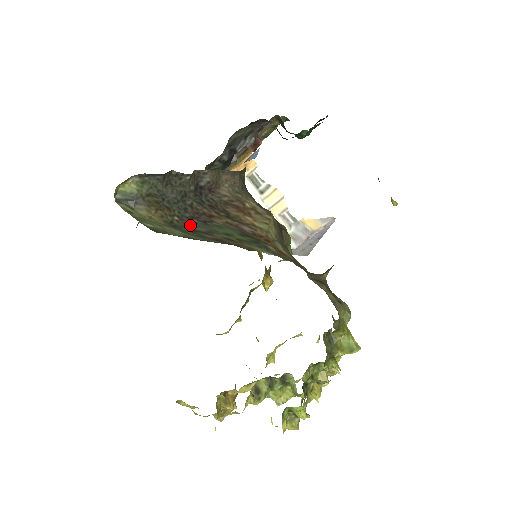
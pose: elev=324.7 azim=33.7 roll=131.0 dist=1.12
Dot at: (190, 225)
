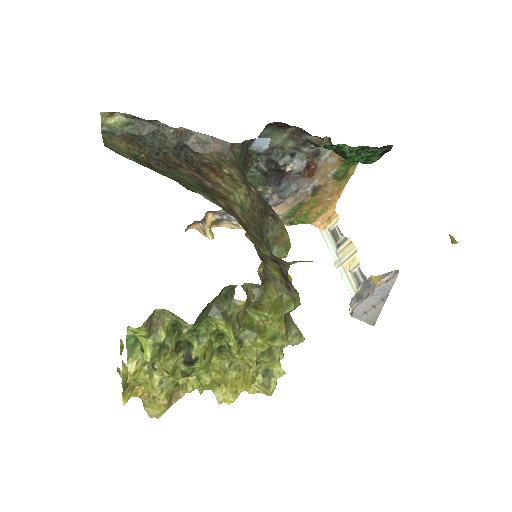
Dot at: (152, 163)
